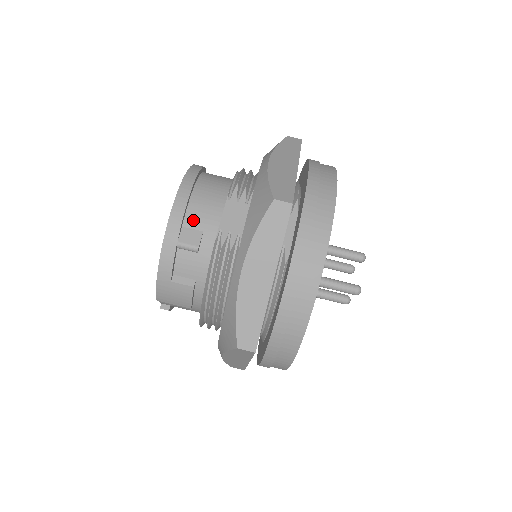
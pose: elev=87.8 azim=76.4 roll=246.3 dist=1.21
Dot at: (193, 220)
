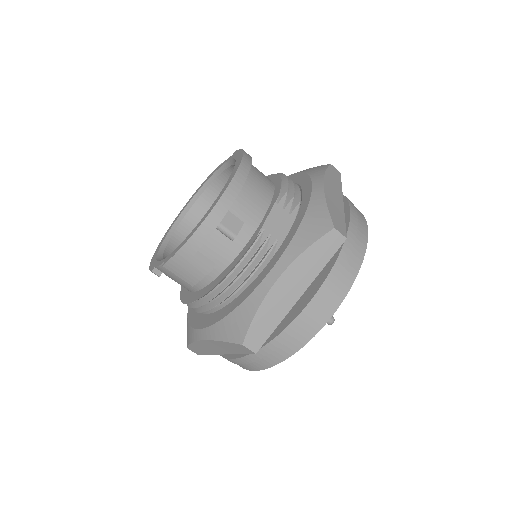
Dot at: (239, 208)
